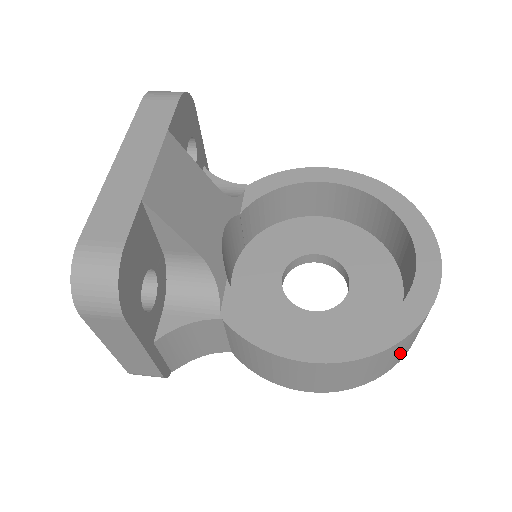
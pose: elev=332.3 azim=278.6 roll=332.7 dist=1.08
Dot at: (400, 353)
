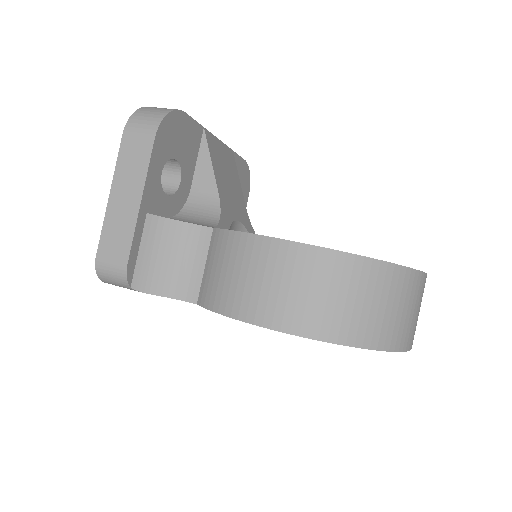
Dot at: (377, 310)
